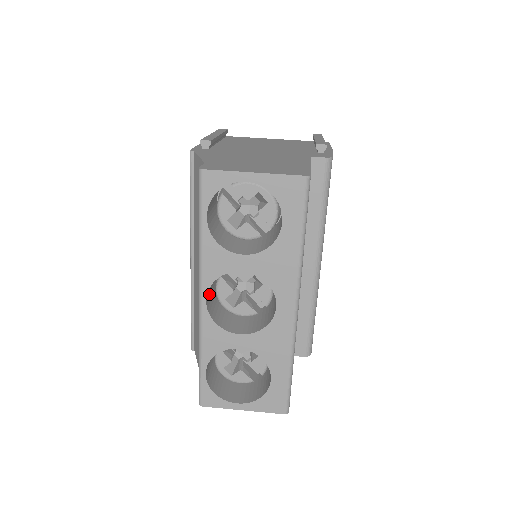
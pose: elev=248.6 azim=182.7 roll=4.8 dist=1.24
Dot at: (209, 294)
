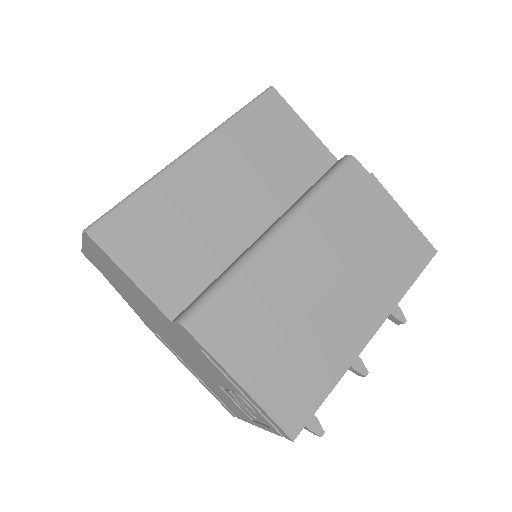
Dot at: occluded
